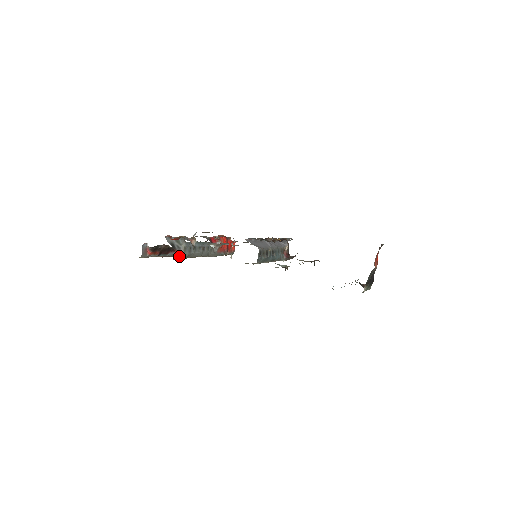
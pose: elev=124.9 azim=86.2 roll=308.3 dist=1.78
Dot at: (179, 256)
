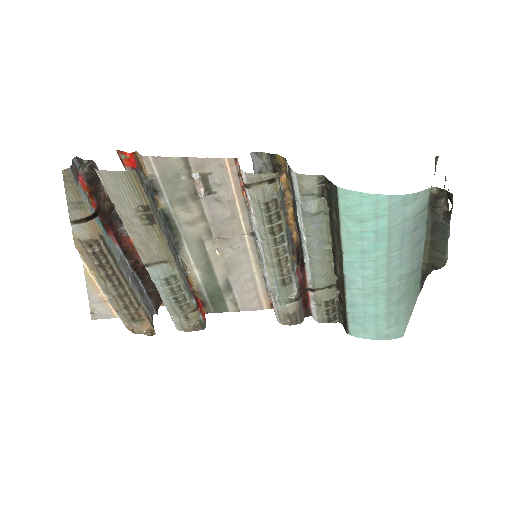
Dot at: (140, 180)
